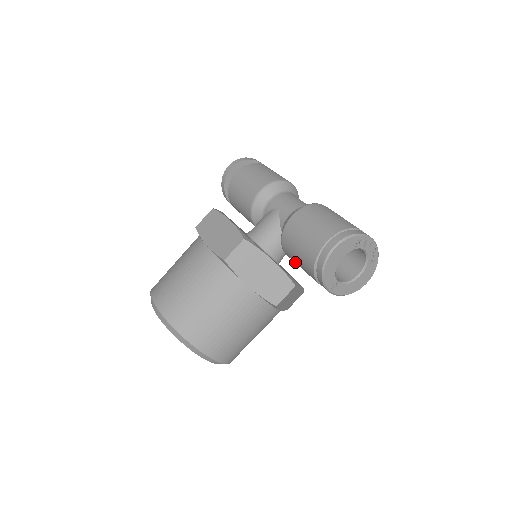
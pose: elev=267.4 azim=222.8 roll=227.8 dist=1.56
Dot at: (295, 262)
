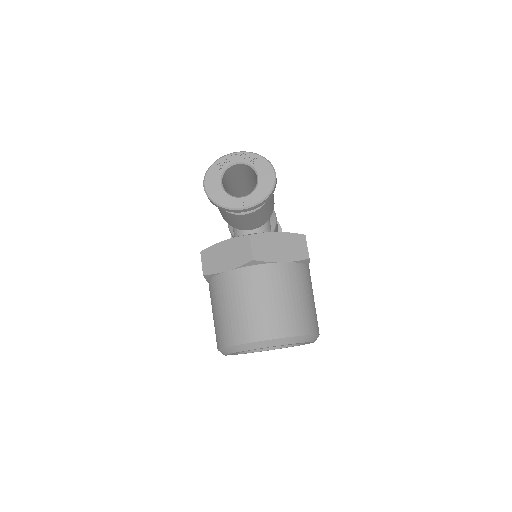
Dot at: (245, 225)
